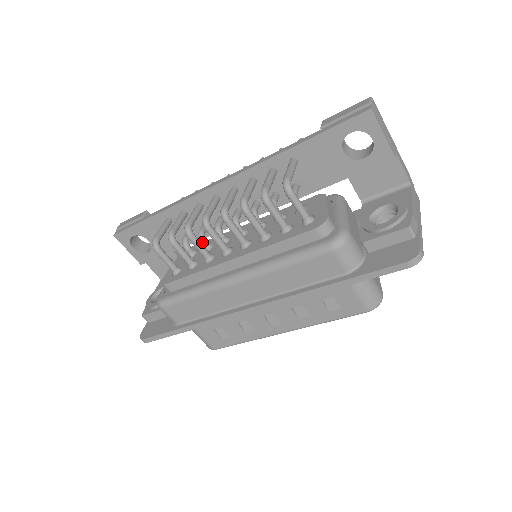
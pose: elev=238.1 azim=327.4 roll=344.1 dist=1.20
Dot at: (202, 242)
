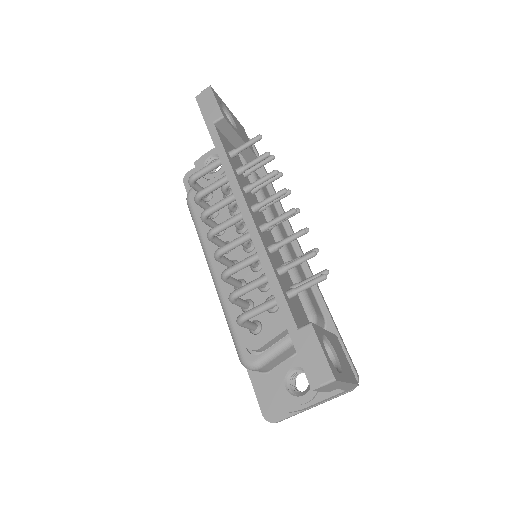
Dot at: occluded
